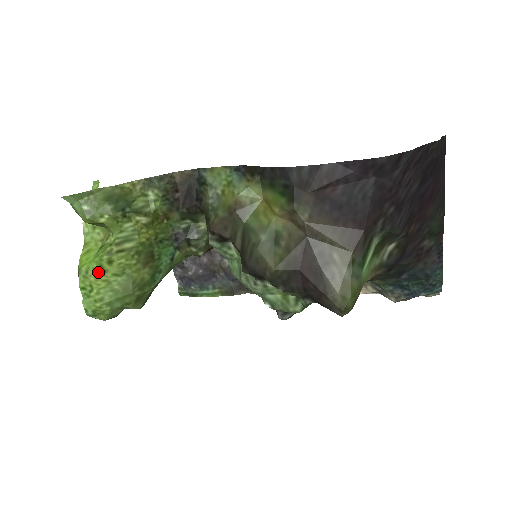
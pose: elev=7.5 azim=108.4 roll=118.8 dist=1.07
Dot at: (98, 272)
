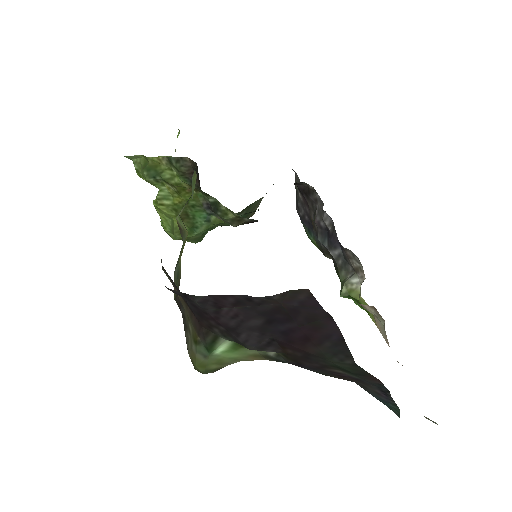
Dot at: (157, 210)
